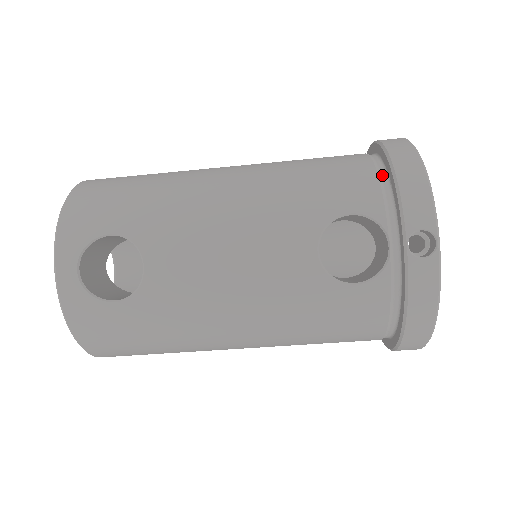
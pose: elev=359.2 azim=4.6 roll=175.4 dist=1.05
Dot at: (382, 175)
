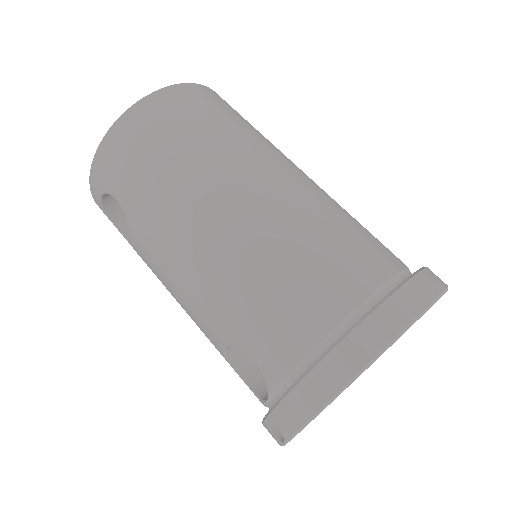
Dot at: (308, 362)
